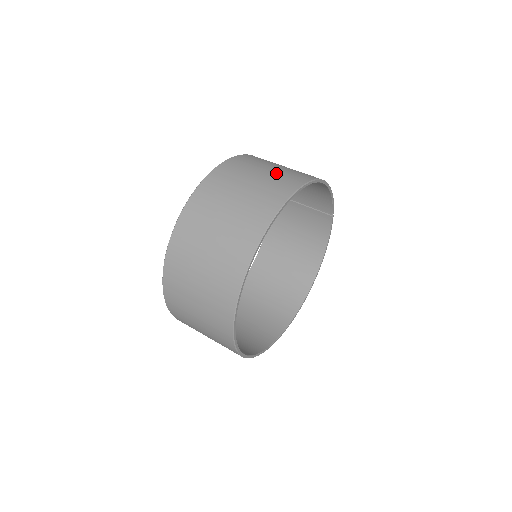
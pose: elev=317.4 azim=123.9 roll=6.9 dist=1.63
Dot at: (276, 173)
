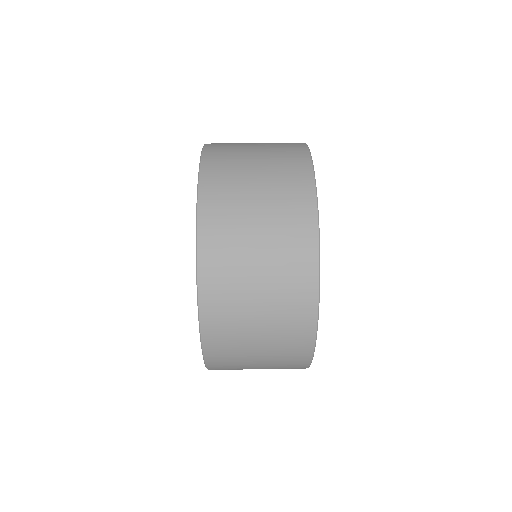
Dot at: (268, 144)
